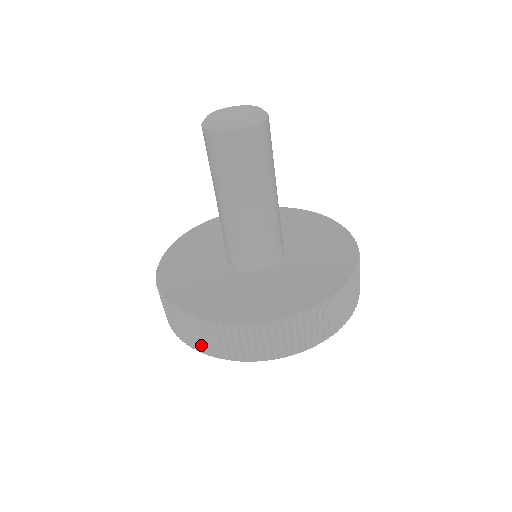
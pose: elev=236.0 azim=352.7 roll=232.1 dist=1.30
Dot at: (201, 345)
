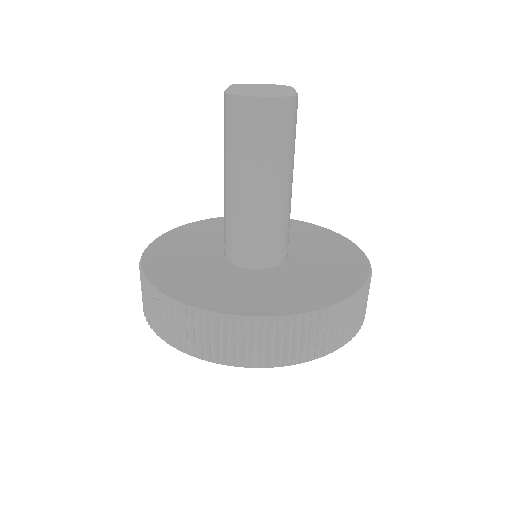
Dot at: (184, 341)
